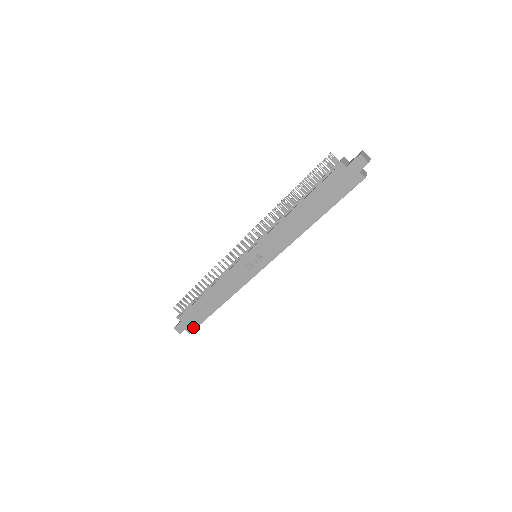
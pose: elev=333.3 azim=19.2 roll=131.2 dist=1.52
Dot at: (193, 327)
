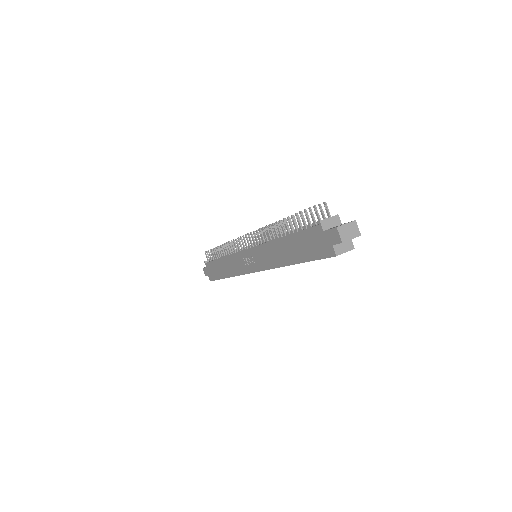
Dot at: (212, 278)
